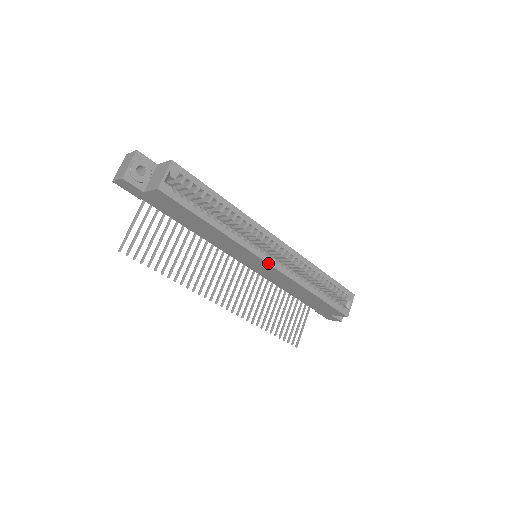
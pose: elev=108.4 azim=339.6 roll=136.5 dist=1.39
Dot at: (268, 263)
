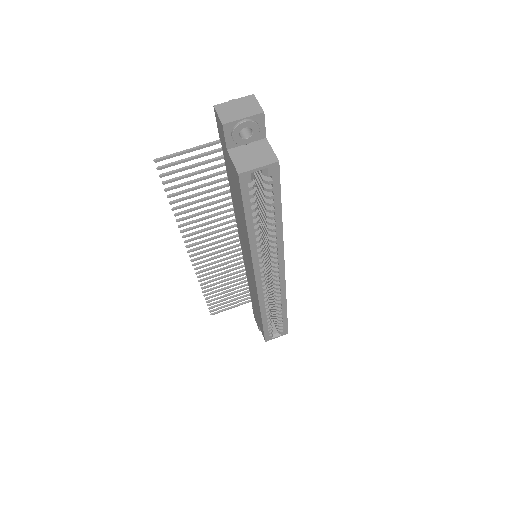
Dot at: (256, 280)
